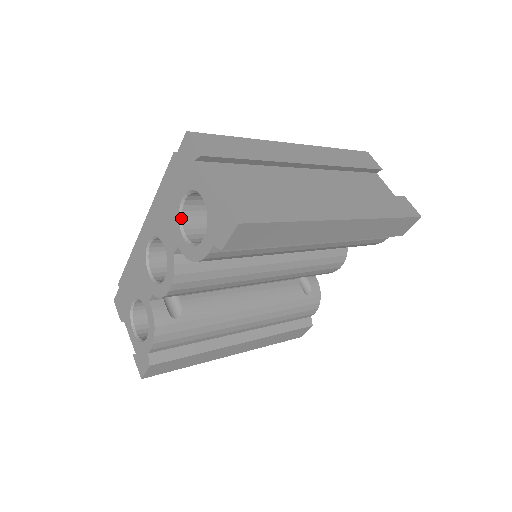
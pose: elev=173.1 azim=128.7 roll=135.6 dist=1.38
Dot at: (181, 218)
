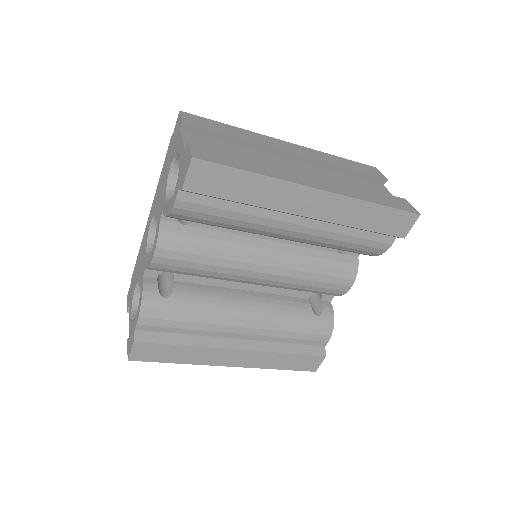
Dot at: (168, 185)
